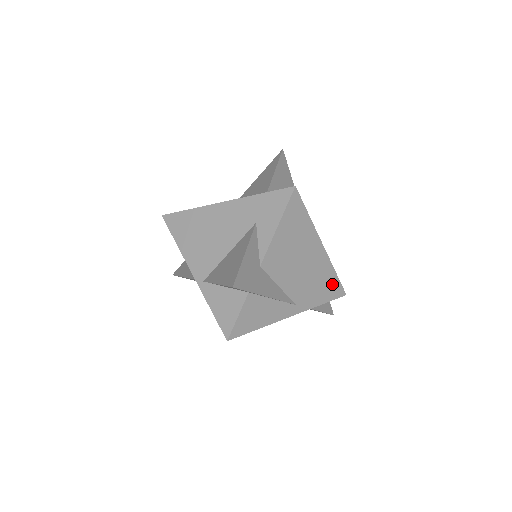
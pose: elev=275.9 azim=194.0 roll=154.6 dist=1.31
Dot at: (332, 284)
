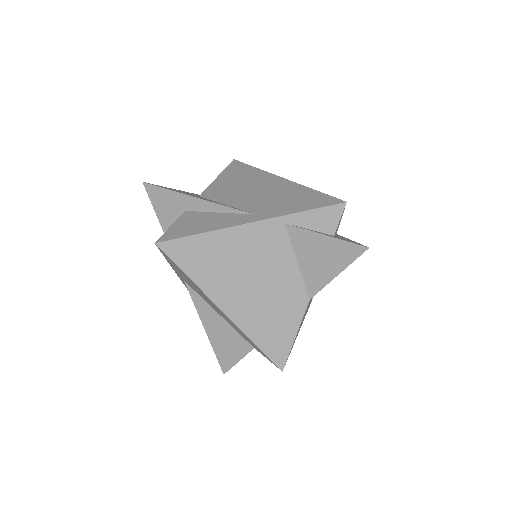
Dot at: (312, 197)
